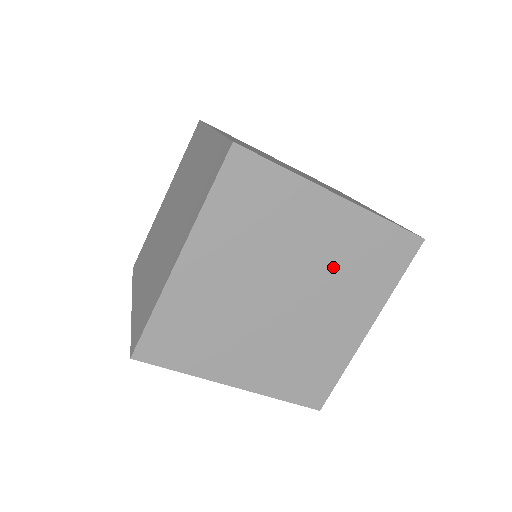
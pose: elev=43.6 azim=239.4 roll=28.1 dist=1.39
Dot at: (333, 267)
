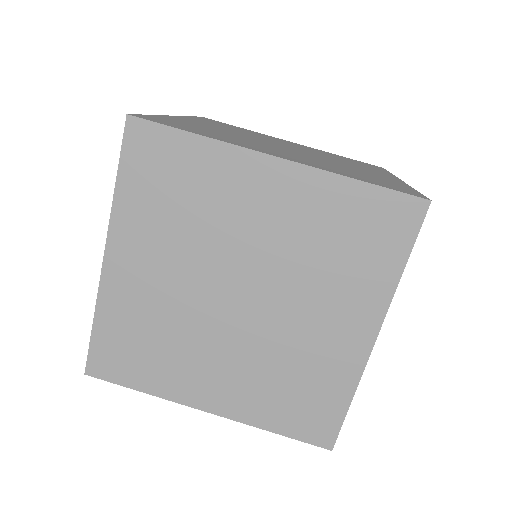
Dot at: occluded
